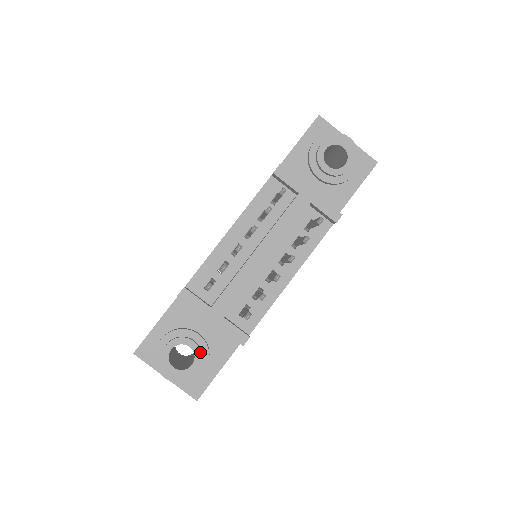
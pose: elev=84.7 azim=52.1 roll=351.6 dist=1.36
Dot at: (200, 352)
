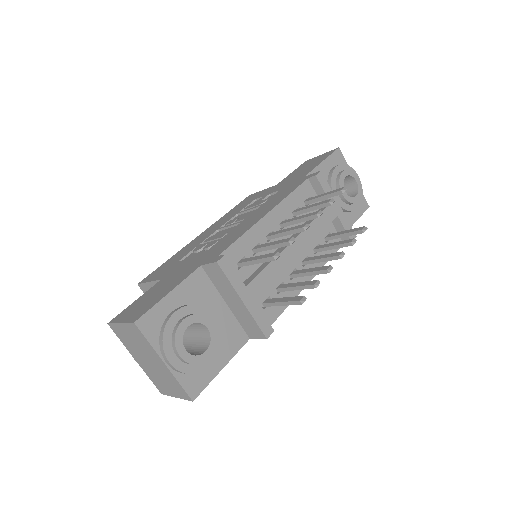
Dot at: (217, 338)
